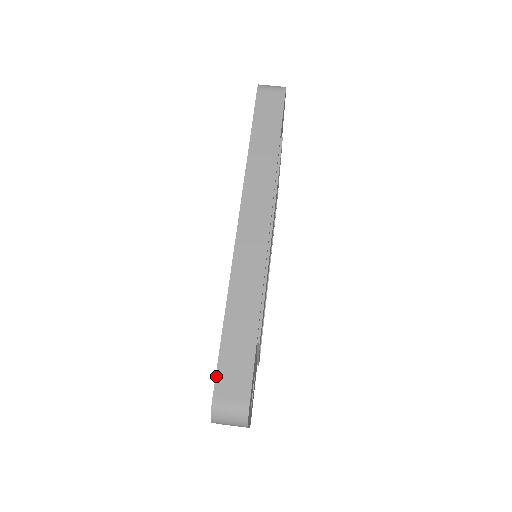
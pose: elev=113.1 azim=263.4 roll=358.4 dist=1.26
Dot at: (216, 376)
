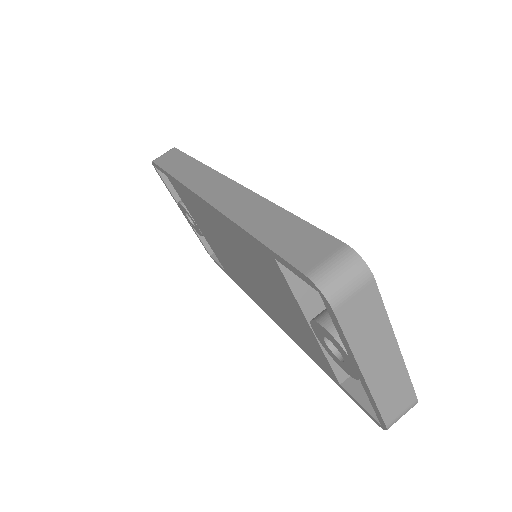
Dot at: (288, 262)
